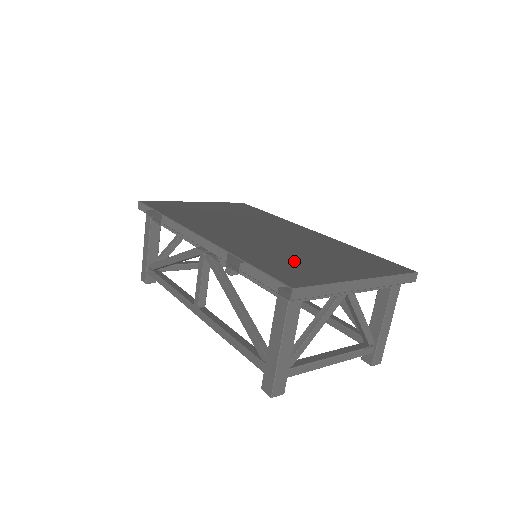
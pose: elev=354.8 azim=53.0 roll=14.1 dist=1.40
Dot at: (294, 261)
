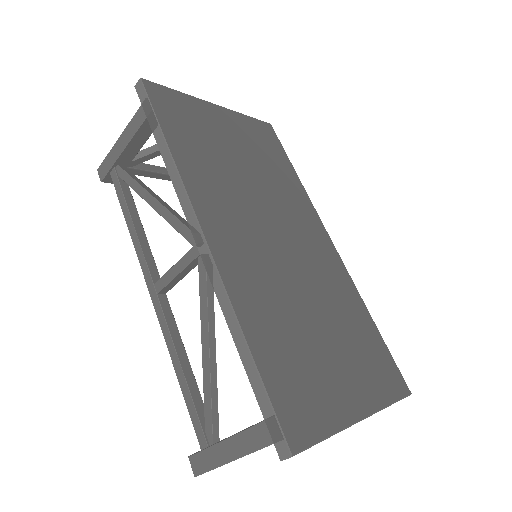
Dot at: (304, 354)
